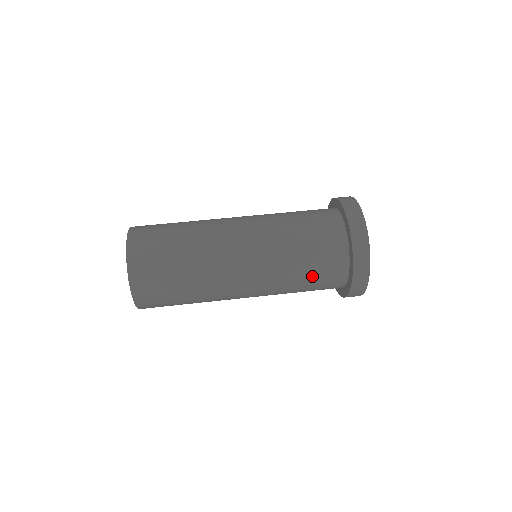
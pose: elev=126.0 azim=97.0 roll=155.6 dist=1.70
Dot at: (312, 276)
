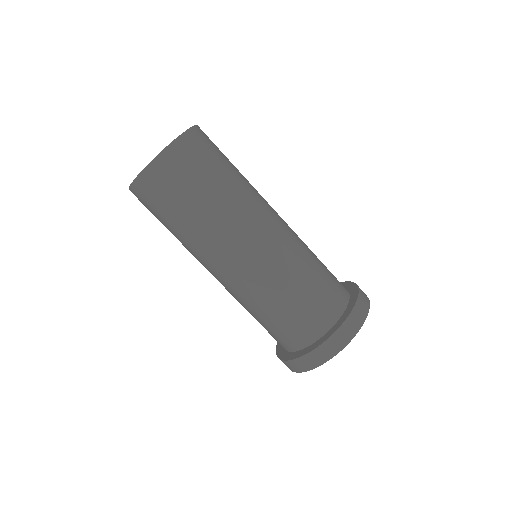
Dot at: (262, 325)
